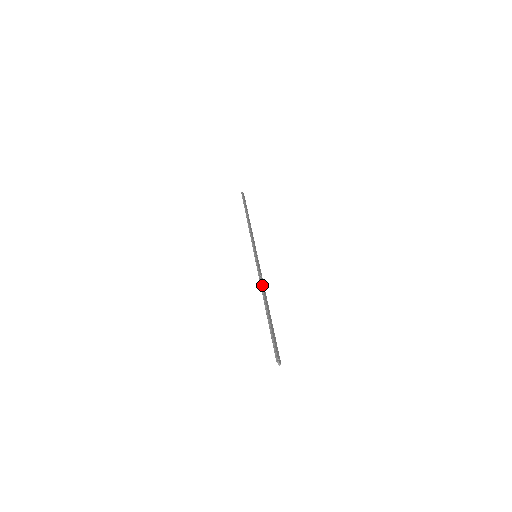
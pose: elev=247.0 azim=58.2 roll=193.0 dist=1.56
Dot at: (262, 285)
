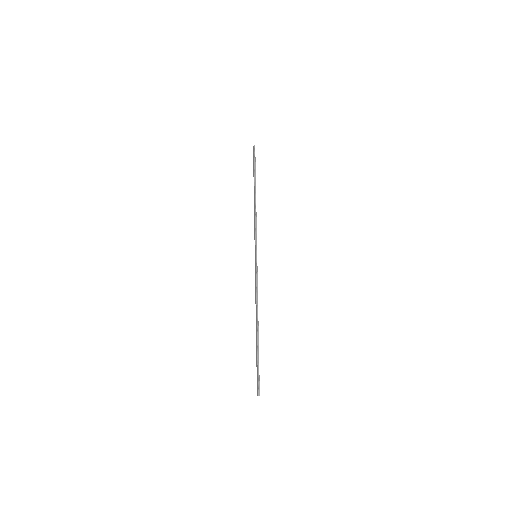
Dot at: occluded
